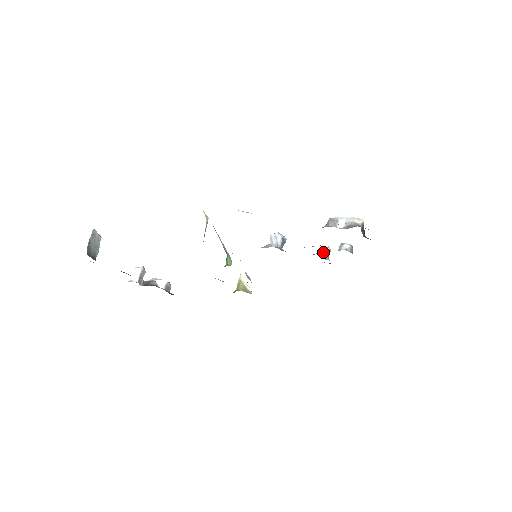
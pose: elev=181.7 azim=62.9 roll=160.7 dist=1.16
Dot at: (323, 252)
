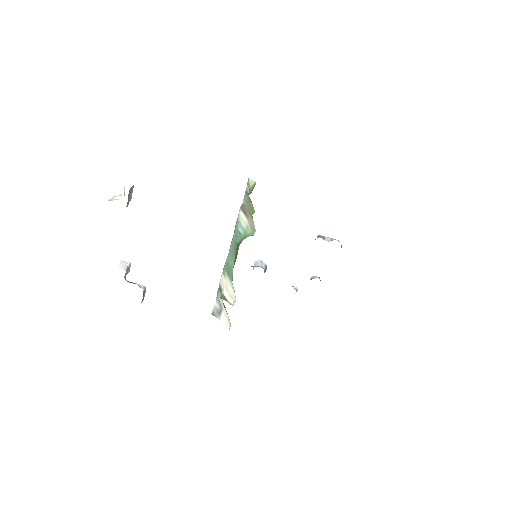
Dot at: (294, 287)
